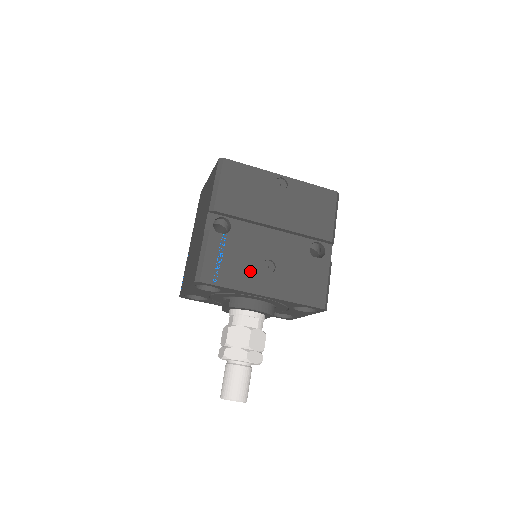
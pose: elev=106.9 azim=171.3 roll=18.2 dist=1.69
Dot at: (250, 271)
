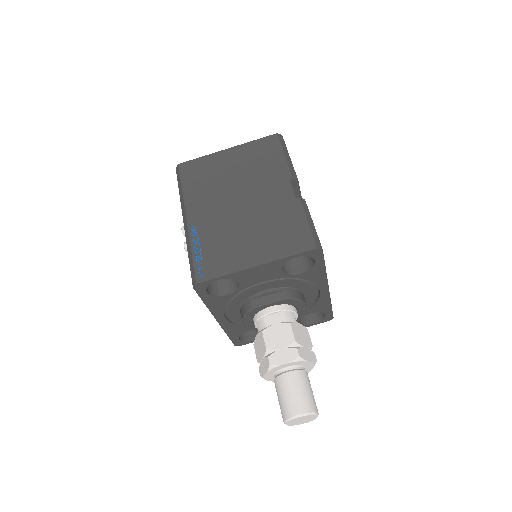
Dot at: occluded
